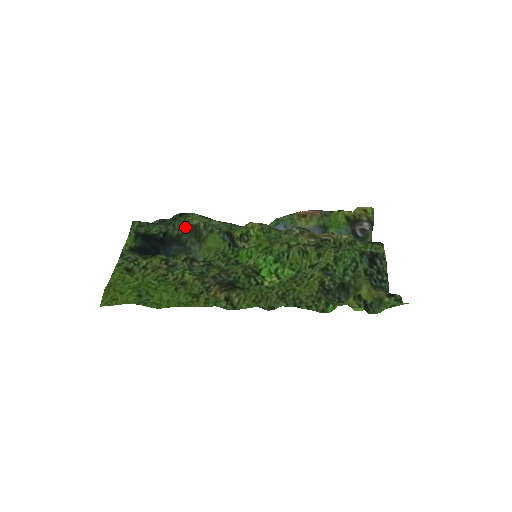
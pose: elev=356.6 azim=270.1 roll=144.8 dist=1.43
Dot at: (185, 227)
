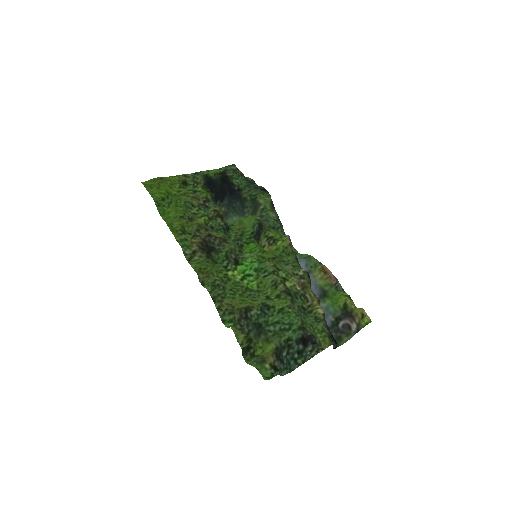
Dot at: (253, 198)
